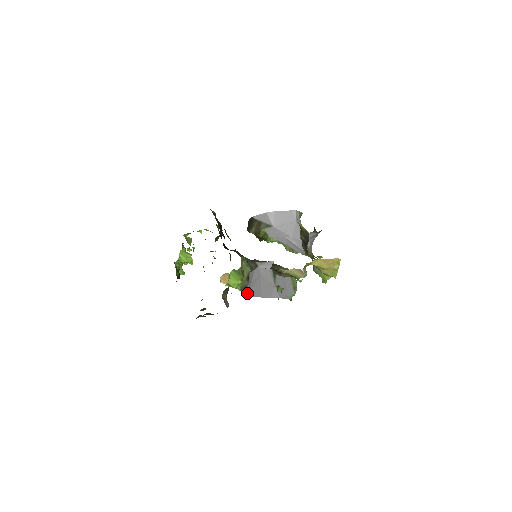
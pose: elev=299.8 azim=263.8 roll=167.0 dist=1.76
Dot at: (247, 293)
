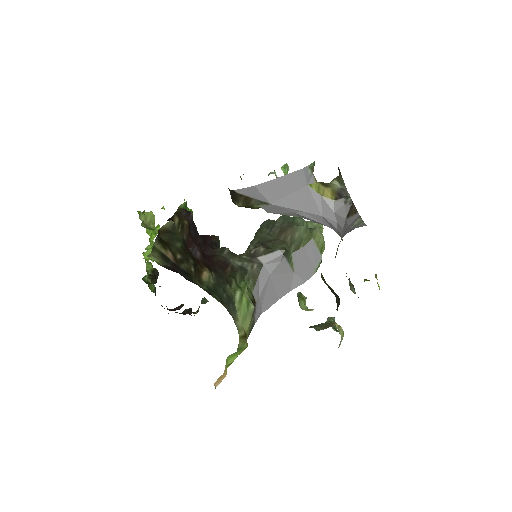
Dot at: (257, 317)
